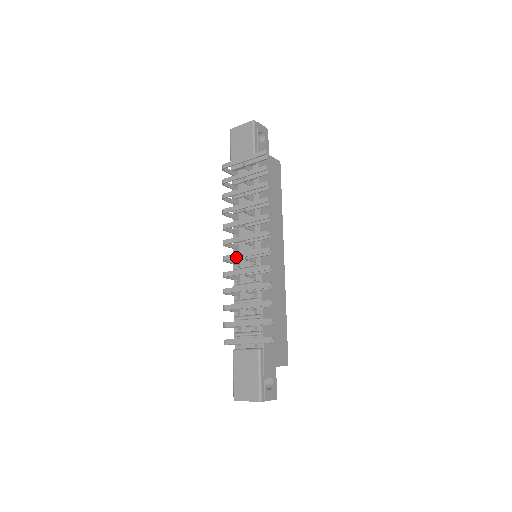
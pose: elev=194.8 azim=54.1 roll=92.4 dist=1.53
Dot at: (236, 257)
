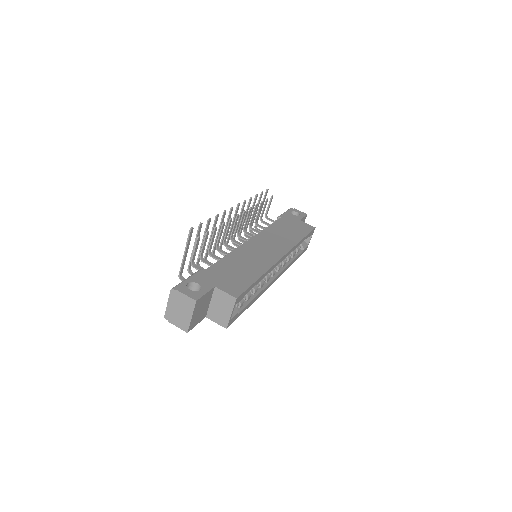
Dot at: (222, 238)
